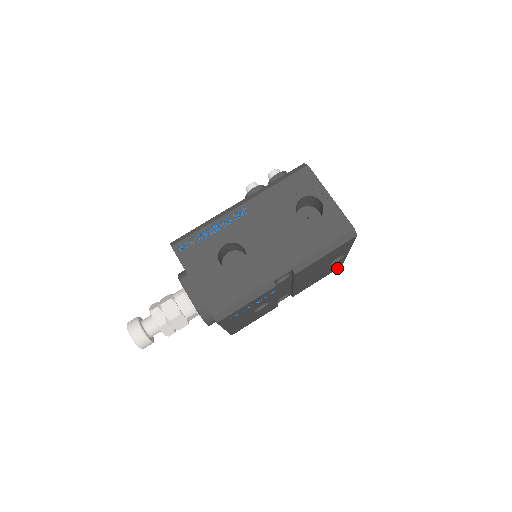
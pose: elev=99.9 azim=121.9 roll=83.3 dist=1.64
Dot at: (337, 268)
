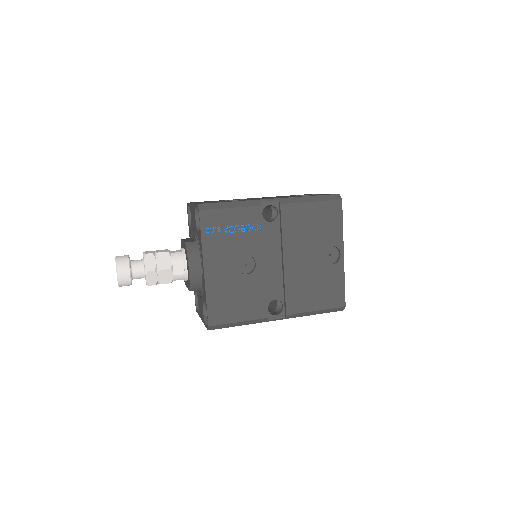
Dot at: (340, 304)
